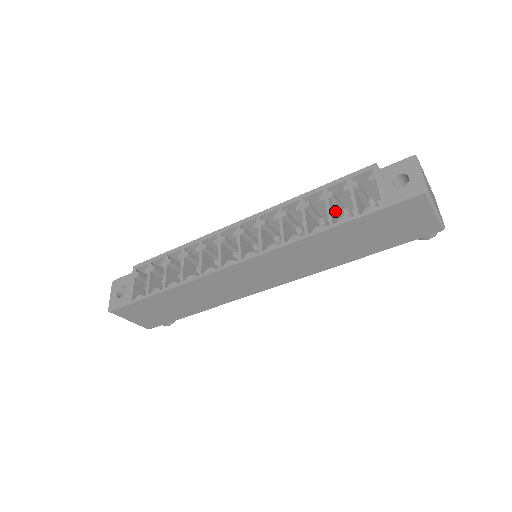
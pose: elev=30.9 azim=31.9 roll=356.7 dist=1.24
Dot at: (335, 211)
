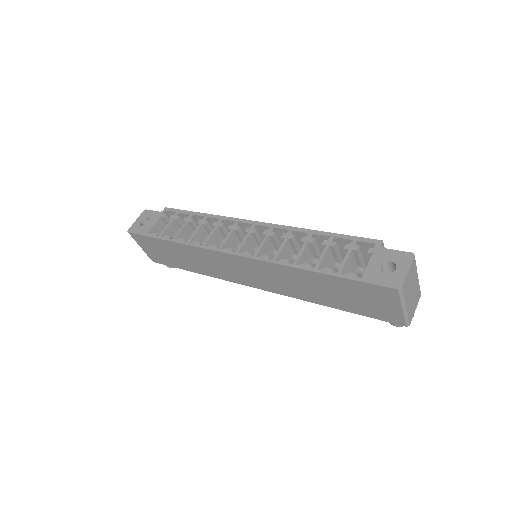
Dot at: (330, 259)
